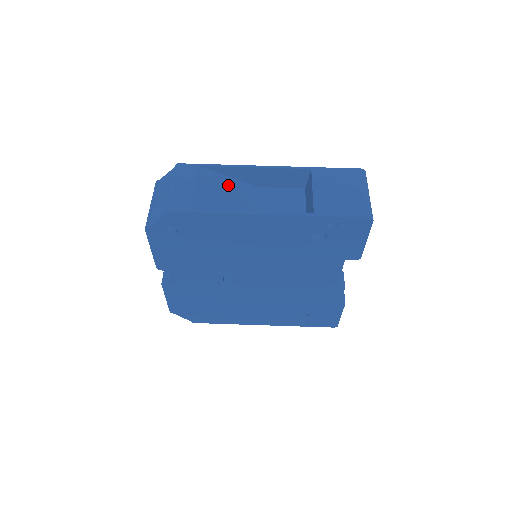
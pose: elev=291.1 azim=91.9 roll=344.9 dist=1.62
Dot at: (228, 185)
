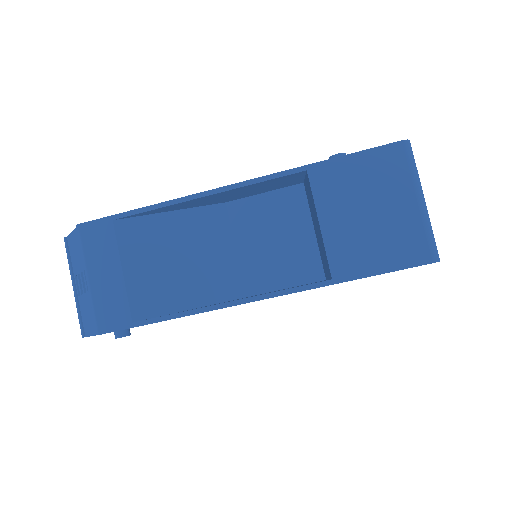
Dot at: (174, 231)
